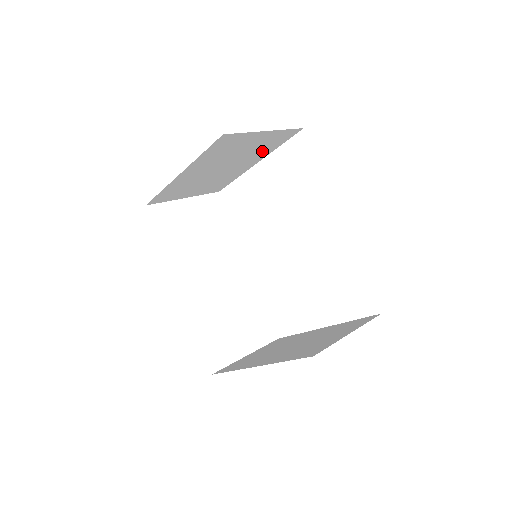
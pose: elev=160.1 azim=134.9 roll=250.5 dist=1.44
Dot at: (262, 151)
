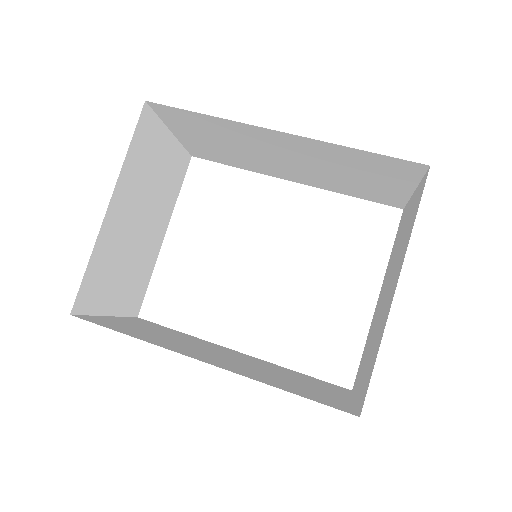
Dot at: (168, 197)
